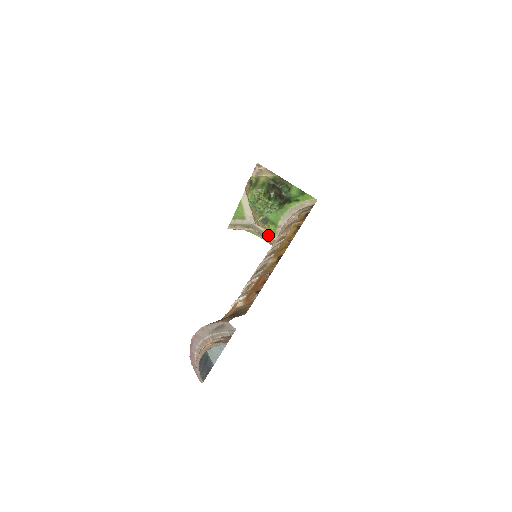
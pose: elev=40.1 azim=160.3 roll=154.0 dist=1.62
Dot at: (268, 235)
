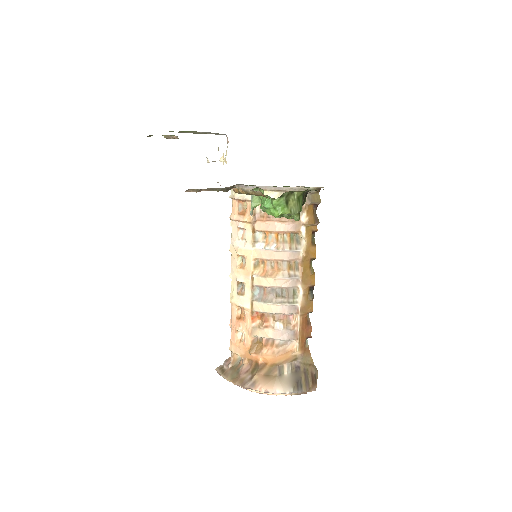
Dot at: occluded
